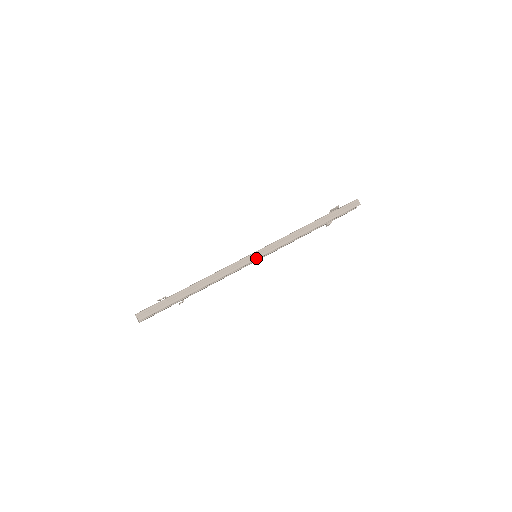
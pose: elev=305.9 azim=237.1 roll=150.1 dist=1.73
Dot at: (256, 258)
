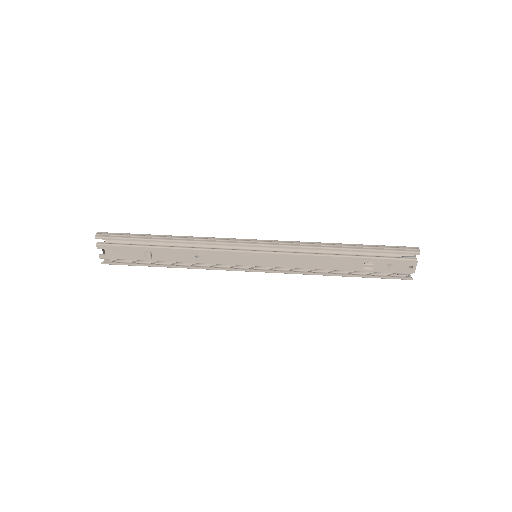
Dot at: (249, 243)
